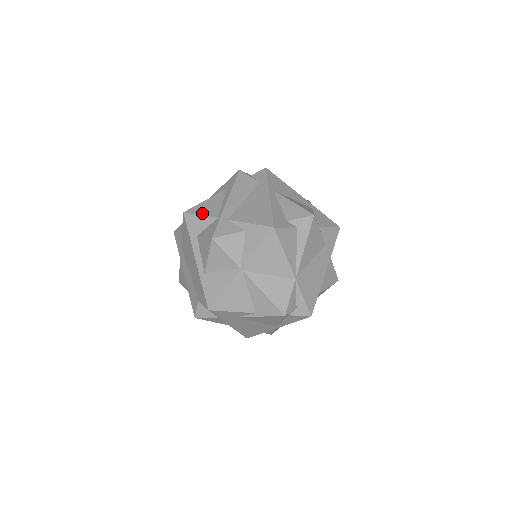
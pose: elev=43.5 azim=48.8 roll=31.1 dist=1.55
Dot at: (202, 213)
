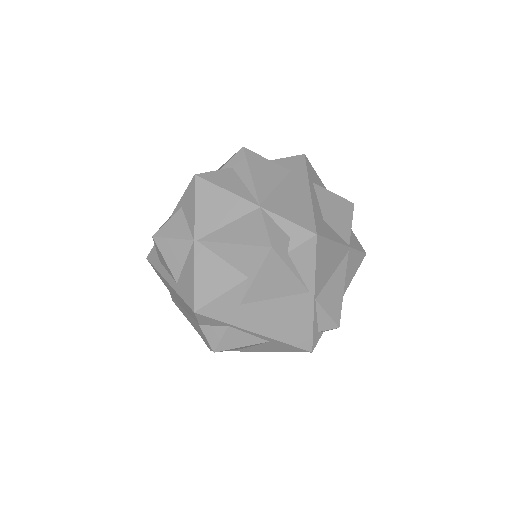
Dot at: occluded
